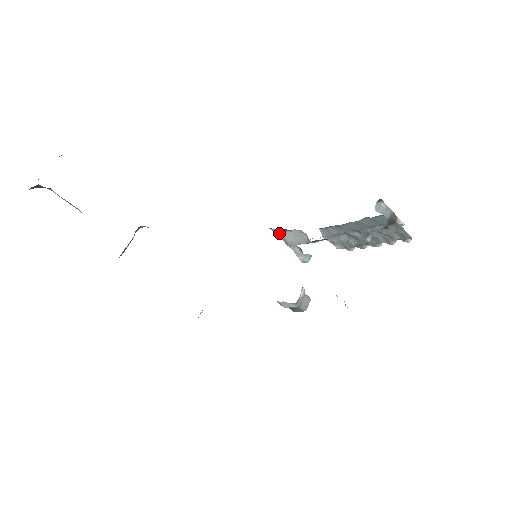
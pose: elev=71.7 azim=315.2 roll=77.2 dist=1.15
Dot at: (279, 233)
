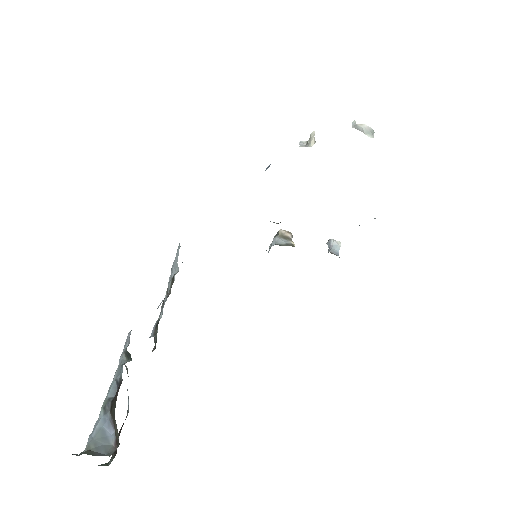
Dot at: occluded
